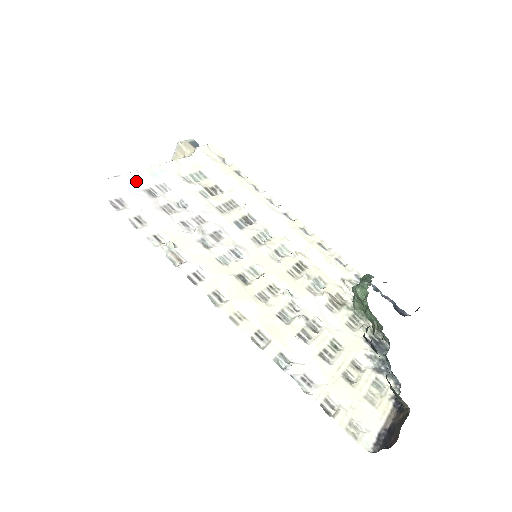
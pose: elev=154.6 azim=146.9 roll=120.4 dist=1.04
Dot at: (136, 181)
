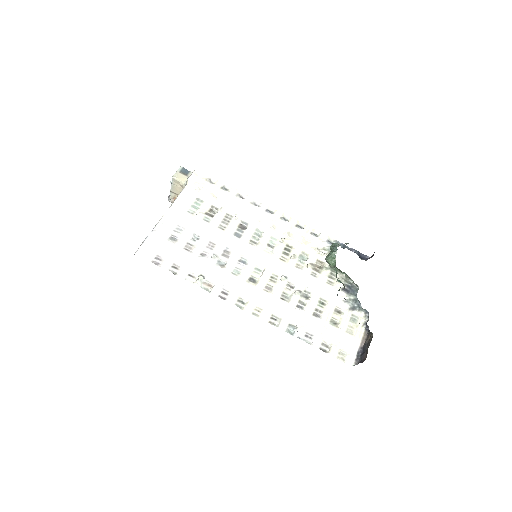
Dot at: (160, 235)
